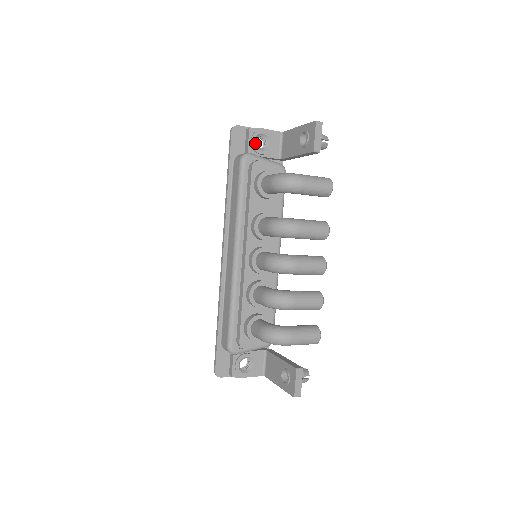
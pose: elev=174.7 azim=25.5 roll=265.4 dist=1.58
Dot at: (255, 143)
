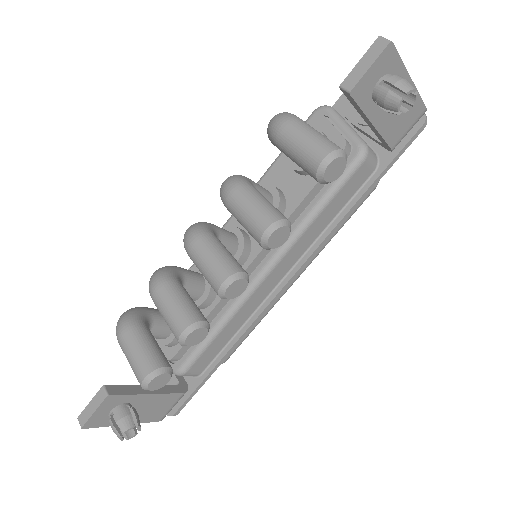
Dot at: occluded
